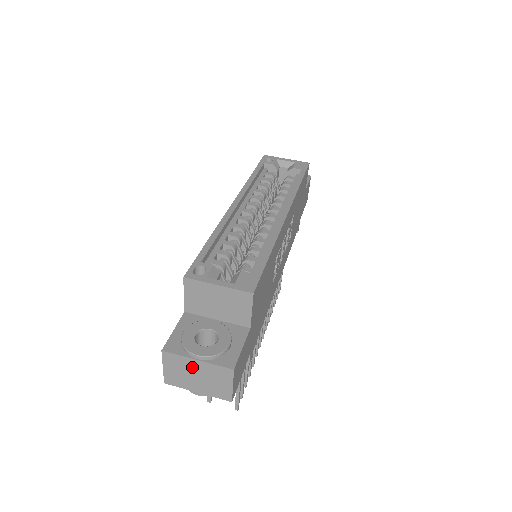
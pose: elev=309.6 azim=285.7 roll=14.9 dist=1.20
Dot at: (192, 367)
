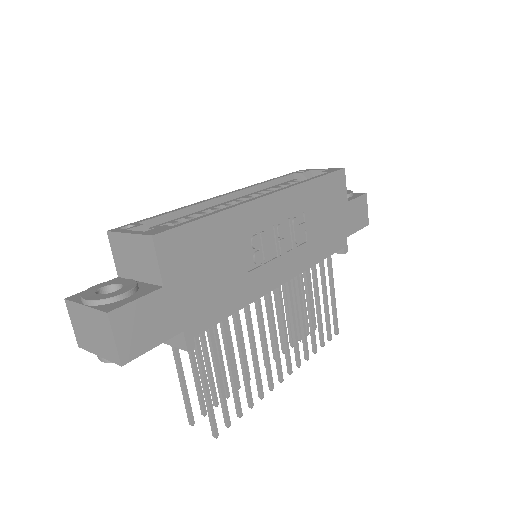
Dot at: (85, 317)
